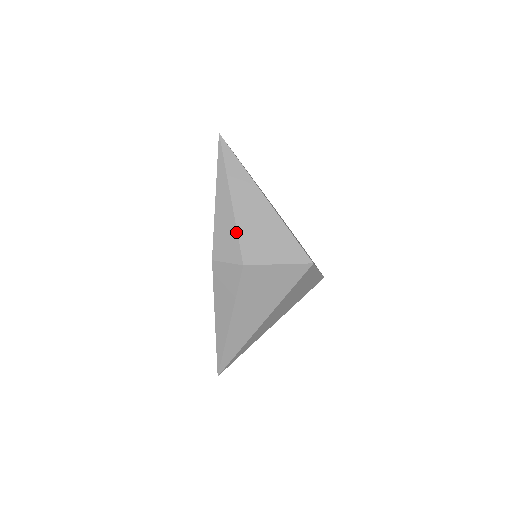
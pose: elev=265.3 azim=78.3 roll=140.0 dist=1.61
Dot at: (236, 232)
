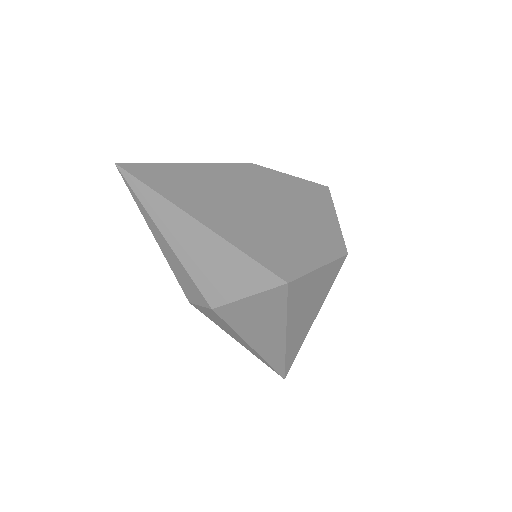
Dot at: (187, 274)
